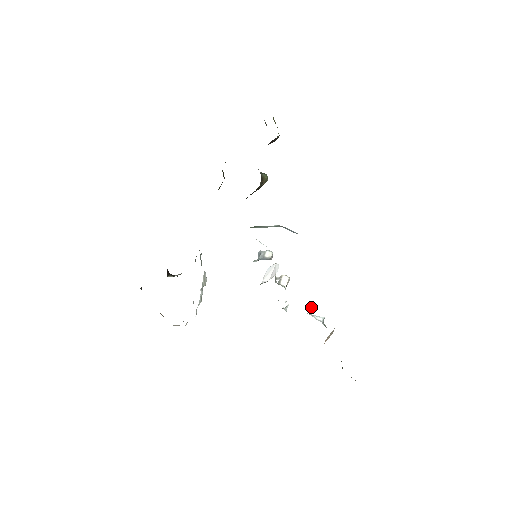
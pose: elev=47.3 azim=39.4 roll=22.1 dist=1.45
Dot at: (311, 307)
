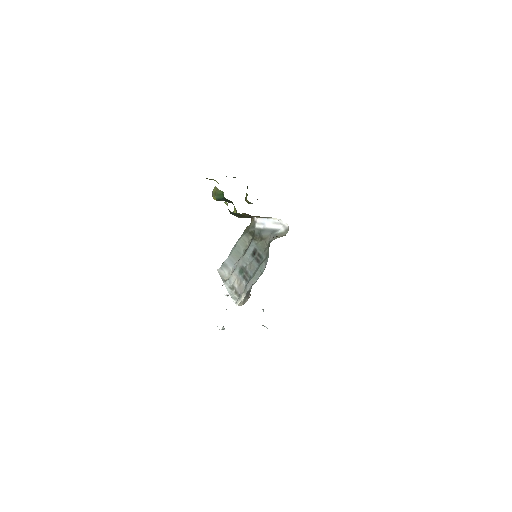
Dot at: occluded
